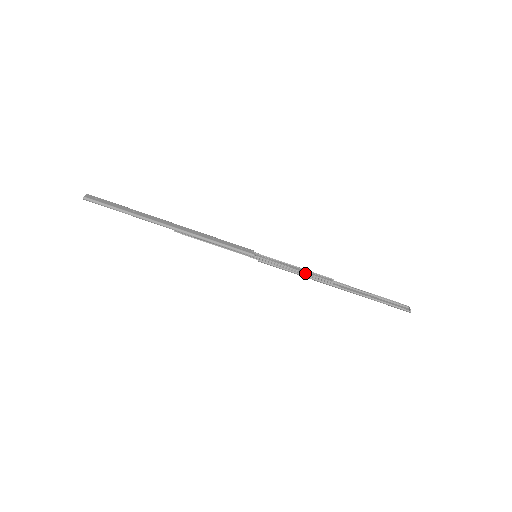
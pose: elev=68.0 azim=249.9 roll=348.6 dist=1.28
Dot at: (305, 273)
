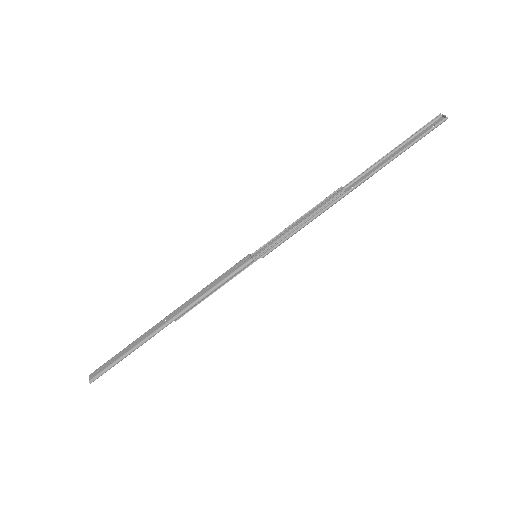
Dot at: (311, 216)
